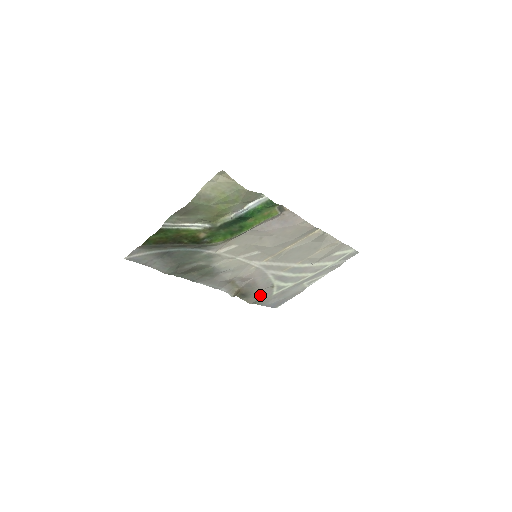
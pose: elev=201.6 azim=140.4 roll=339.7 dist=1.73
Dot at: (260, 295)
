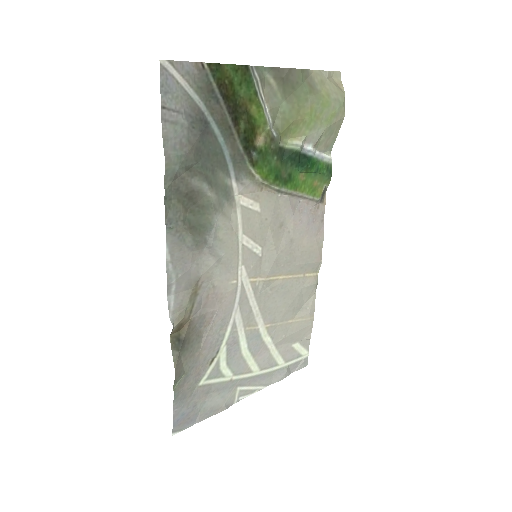
Dot at: (191, 366)
